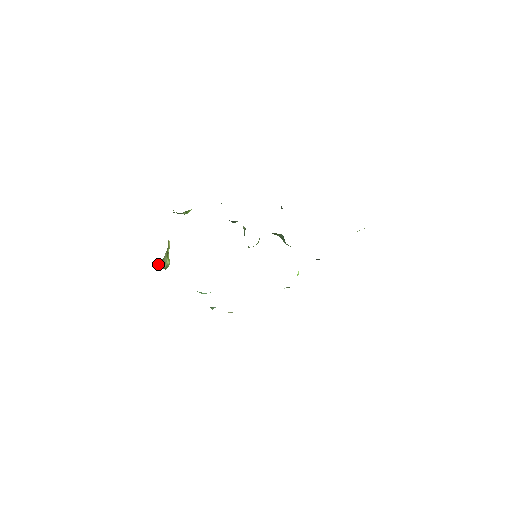
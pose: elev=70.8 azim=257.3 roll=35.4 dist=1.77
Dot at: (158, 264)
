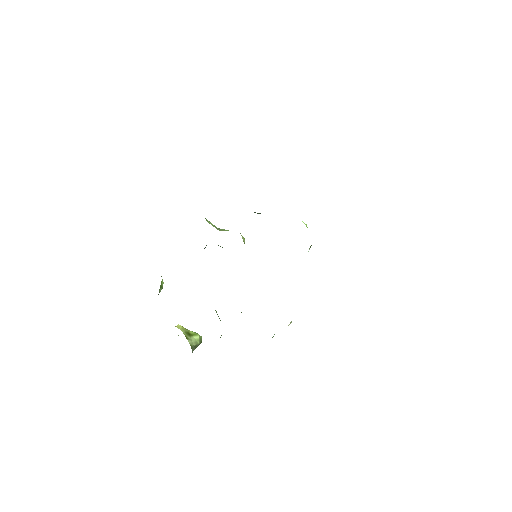
Dot at: occluded
